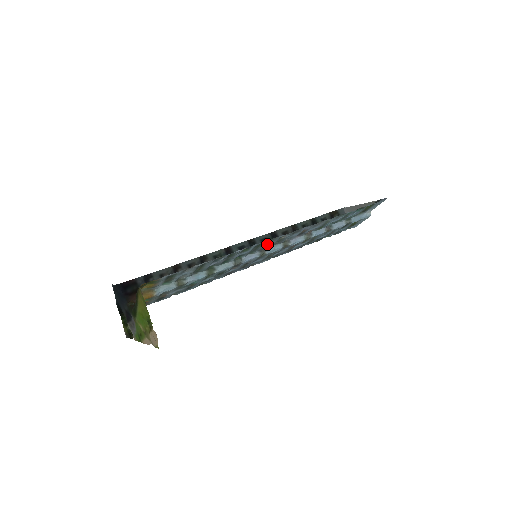
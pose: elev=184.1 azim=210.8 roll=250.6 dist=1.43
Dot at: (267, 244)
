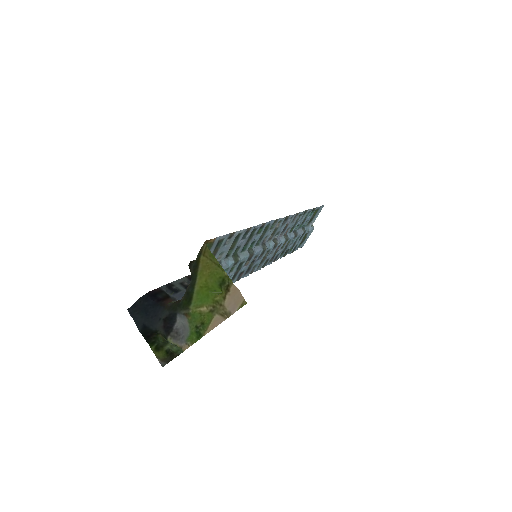
Dot at: (269, 232)
